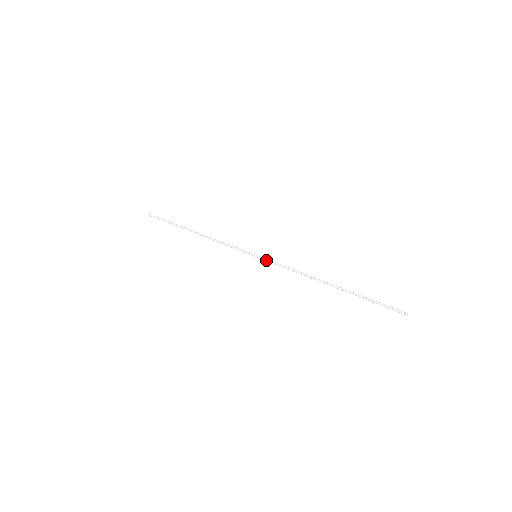
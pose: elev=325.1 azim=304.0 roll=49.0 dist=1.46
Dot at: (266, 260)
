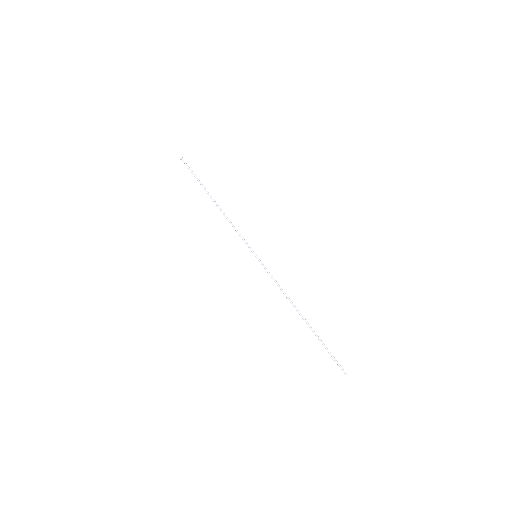
Dot at: (262, 265)
